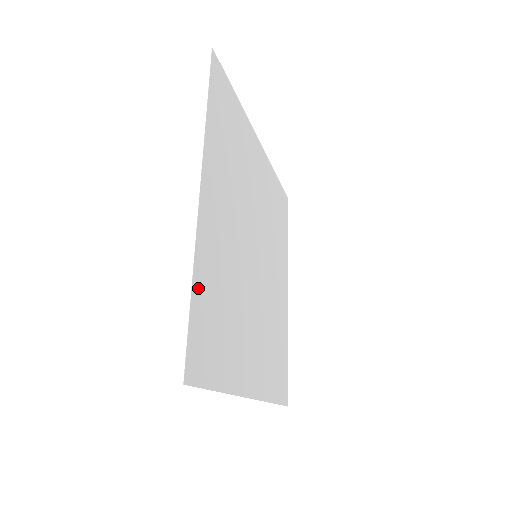
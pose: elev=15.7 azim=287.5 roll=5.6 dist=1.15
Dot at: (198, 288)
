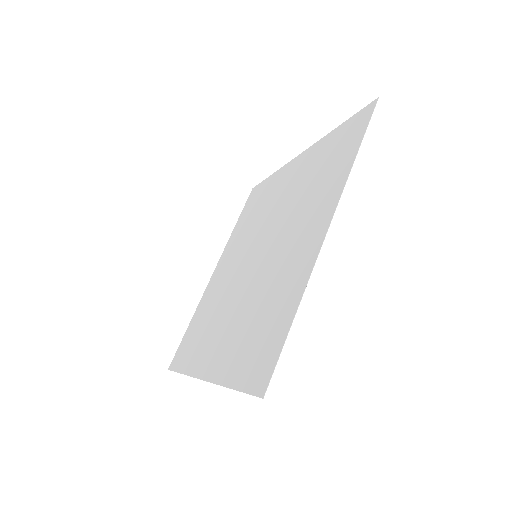
Dot at: (333, 136)
